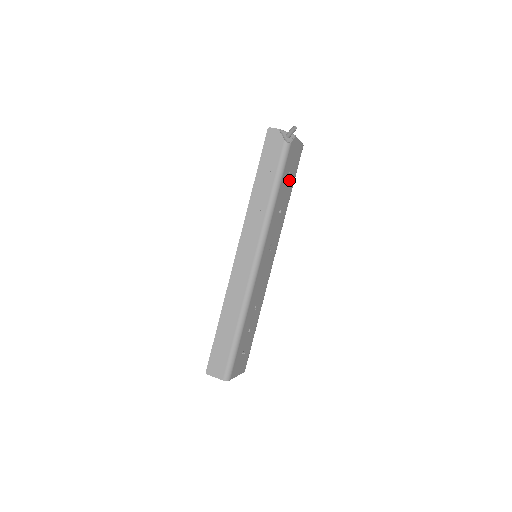
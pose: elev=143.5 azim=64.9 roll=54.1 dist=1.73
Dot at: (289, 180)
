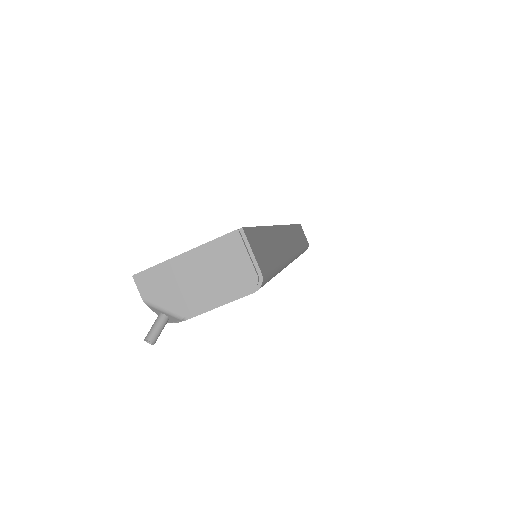
Dot at: occluded
